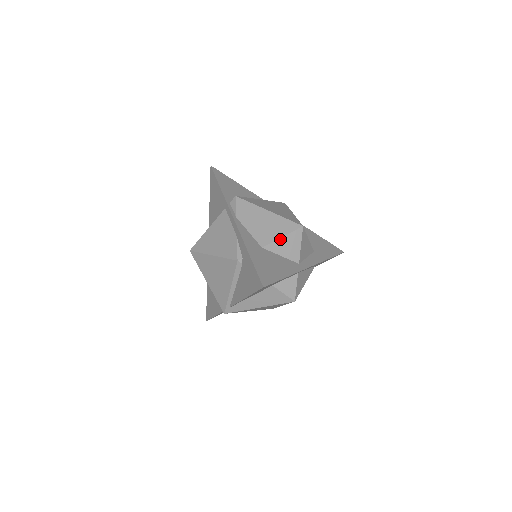
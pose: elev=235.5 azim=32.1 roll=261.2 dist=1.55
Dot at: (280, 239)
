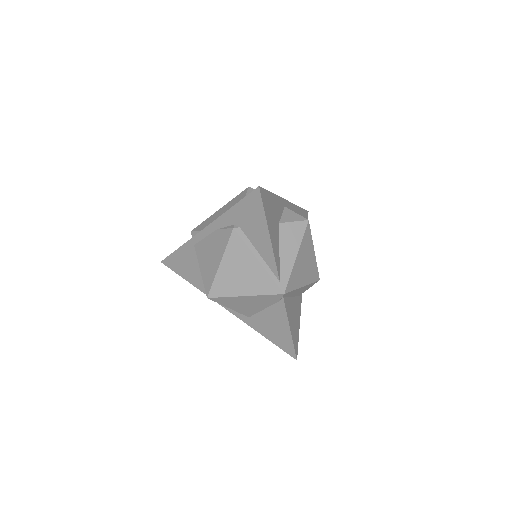
Dot at: occluded
